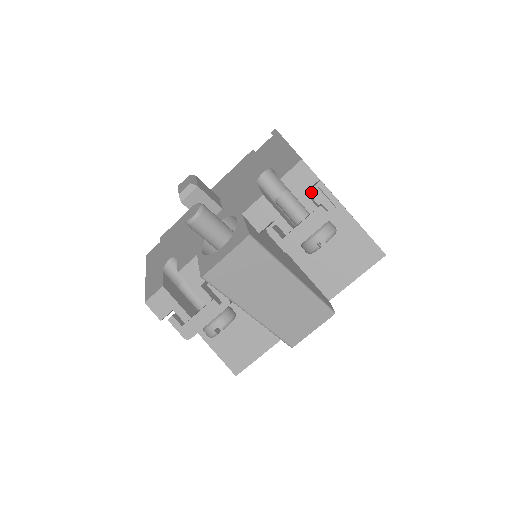
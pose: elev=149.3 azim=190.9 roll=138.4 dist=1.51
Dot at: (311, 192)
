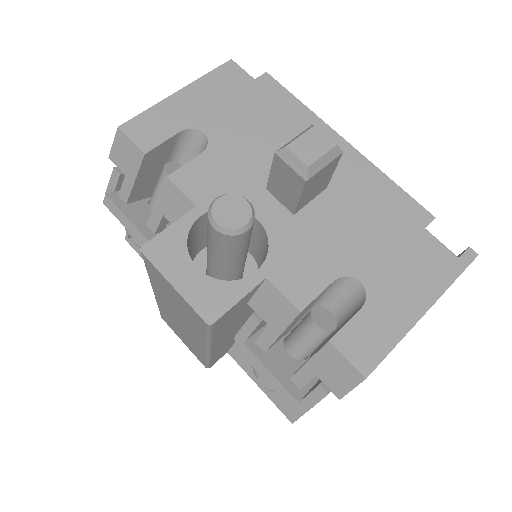
Dot at: occluded
